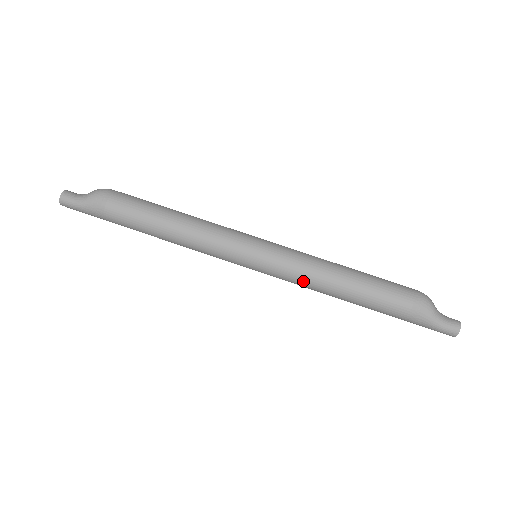
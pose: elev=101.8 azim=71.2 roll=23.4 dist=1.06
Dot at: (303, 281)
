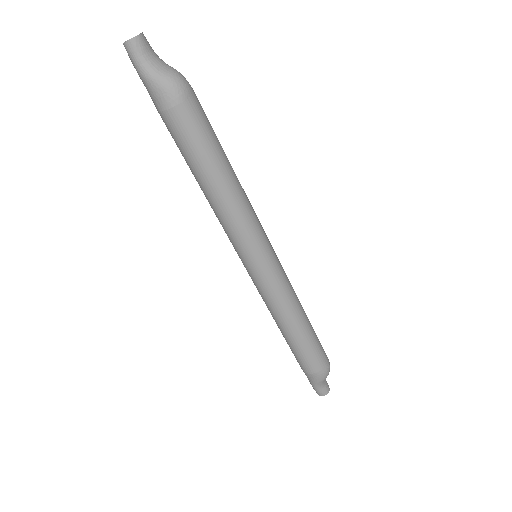
Dot at: (267, 305)
